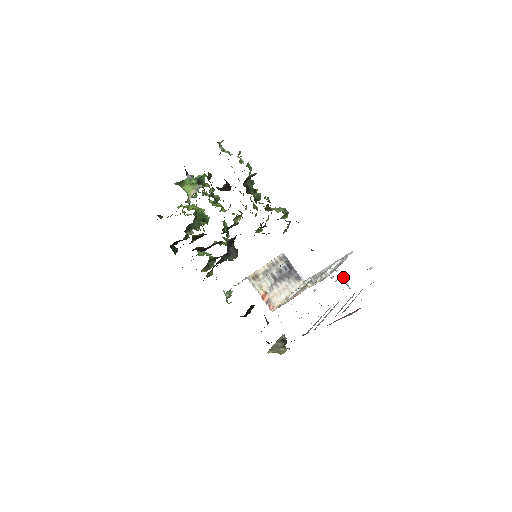
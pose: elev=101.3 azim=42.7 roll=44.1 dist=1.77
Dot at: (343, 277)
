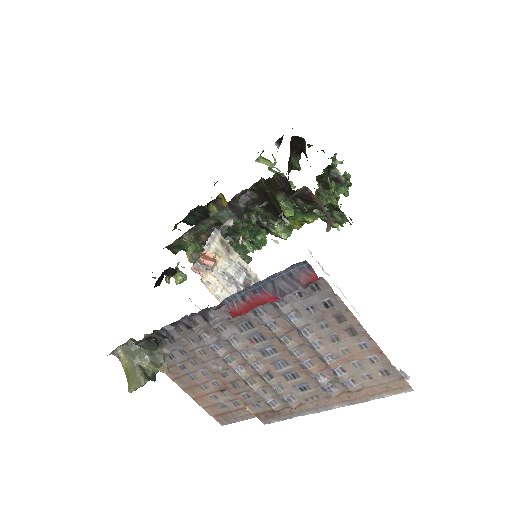
Dot at: occluded
